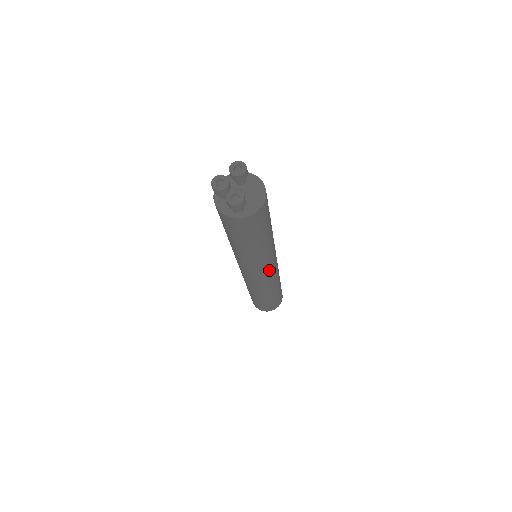
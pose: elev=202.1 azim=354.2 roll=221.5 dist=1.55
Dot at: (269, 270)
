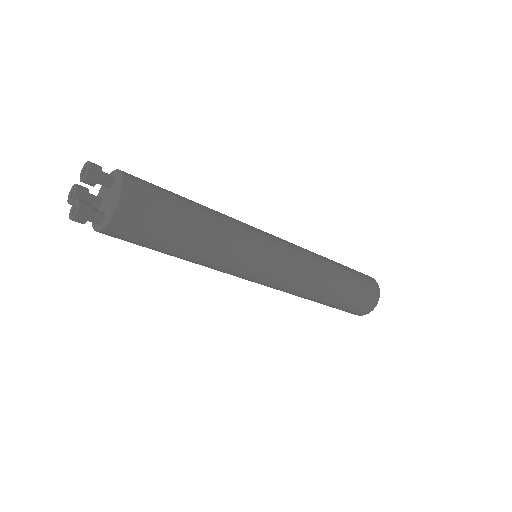
Dot at: (267, 273)
